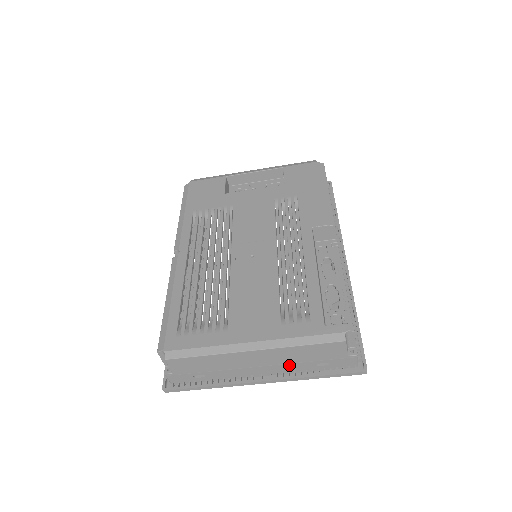
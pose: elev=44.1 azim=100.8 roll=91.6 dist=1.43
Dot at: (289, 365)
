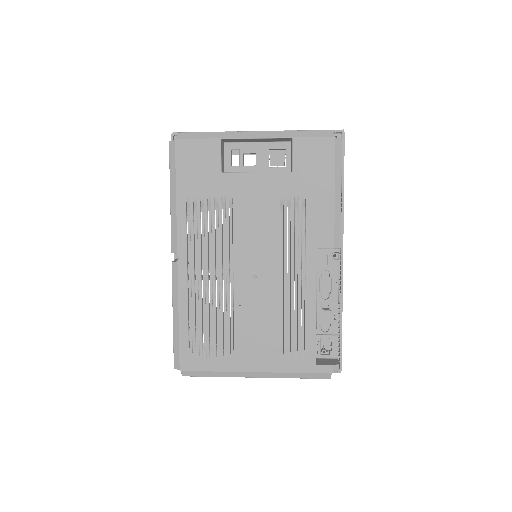
Dot at: occluded
